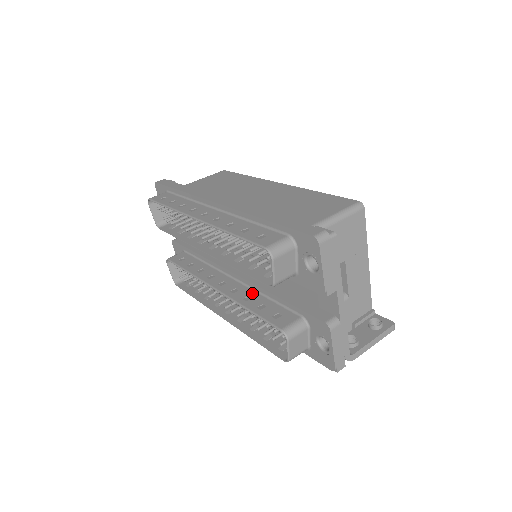
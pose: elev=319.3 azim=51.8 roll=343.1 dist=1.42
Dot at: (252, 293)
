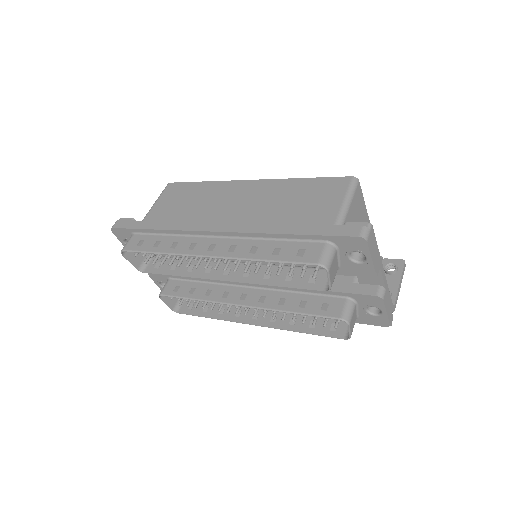
Dot at: (281, 294)
